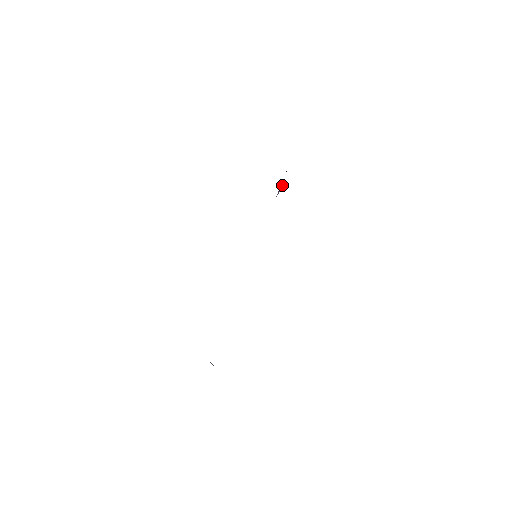
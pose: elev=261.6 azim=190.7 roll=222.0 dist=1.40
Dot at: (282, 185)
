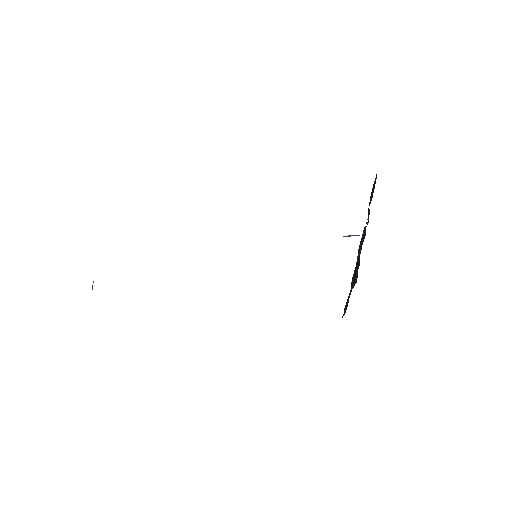
Dot at: (356, 235)
